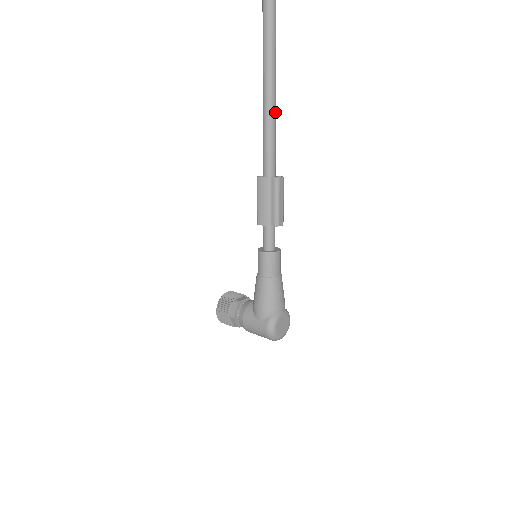
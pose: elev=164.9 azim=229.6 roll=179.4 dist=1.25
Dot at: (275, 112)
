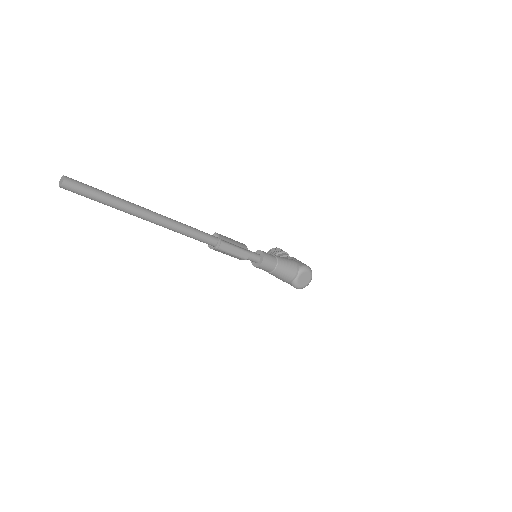
Dot at: (176, 226)
